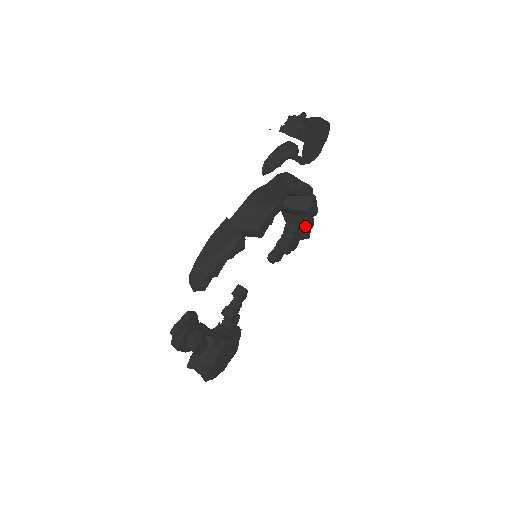
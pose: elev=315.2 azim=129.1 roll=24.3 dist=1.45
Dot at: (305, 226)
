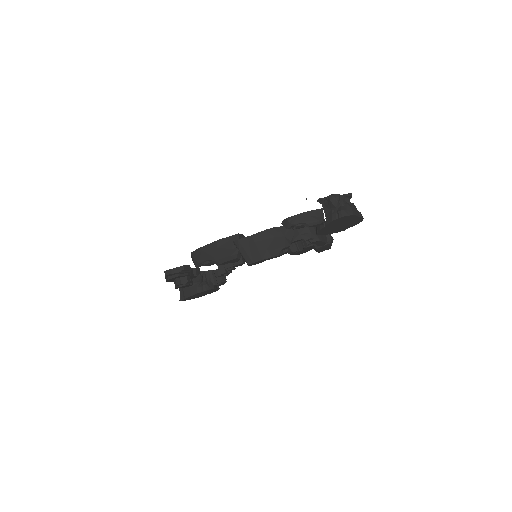
Dot at: occluded
